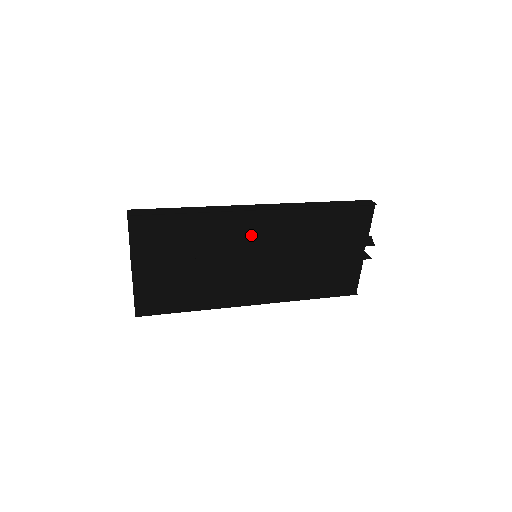
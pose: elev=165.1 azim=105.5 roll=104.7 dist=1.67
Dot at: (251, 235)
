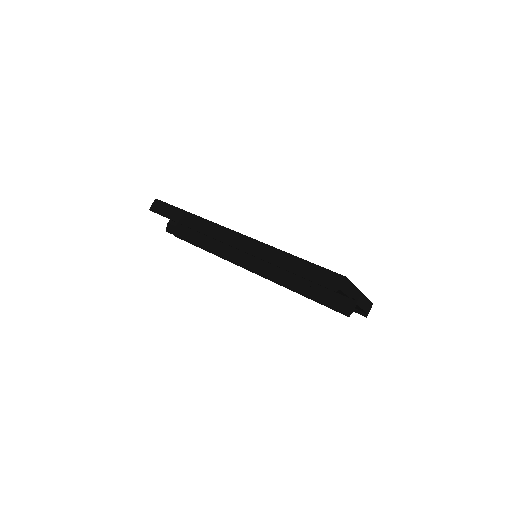
Dot at: occluded
